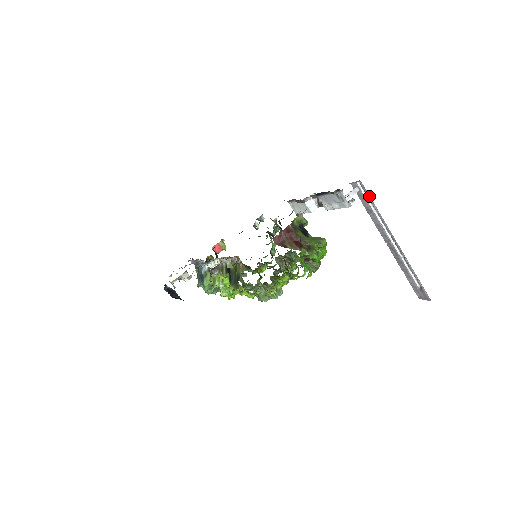
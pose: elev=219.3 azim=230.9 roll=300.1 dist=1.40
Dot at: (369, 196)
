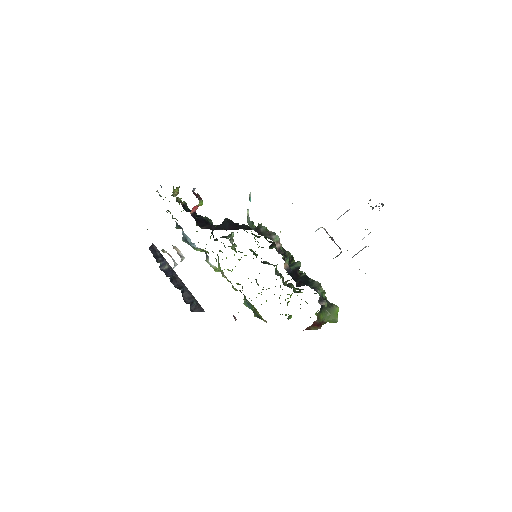
Dot at: occluded
